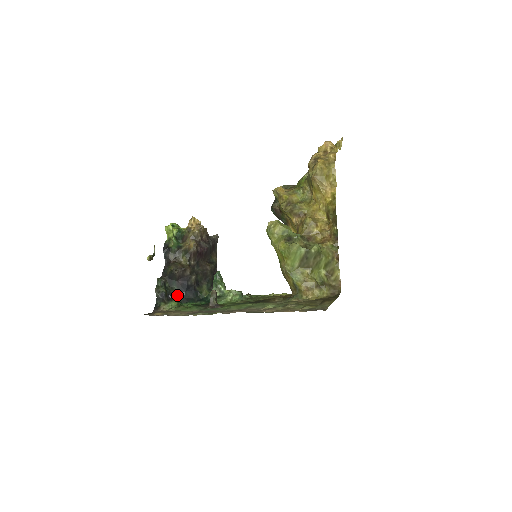
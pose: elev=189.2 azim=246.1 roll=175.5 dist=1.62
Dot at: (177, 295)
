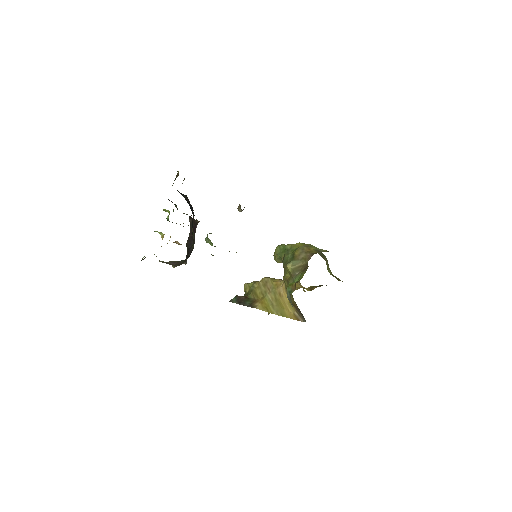
Dot at: occluded
